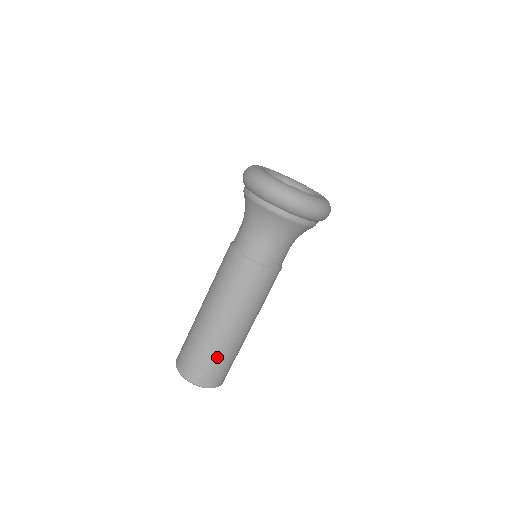
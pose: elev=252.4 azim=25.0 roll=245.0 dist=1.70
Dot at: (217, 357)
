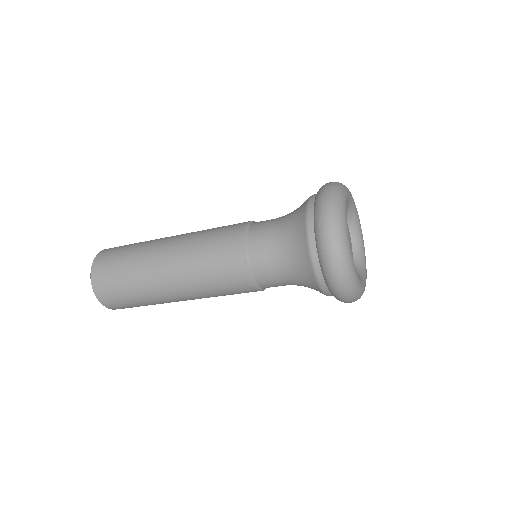
Dot at: (131, 289)
